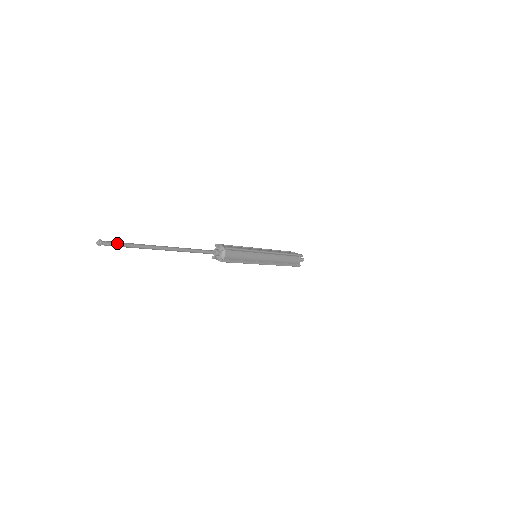
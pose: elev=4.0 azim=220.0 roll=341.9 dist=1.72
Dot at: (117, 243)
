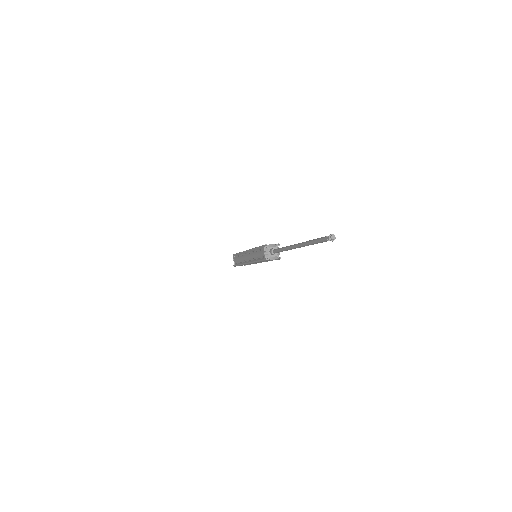
Dot at: occluded
